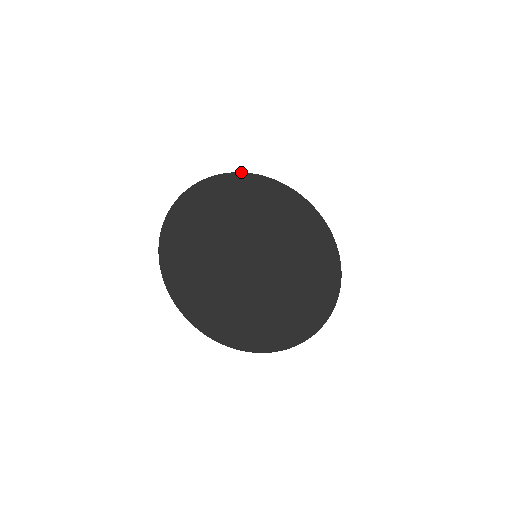
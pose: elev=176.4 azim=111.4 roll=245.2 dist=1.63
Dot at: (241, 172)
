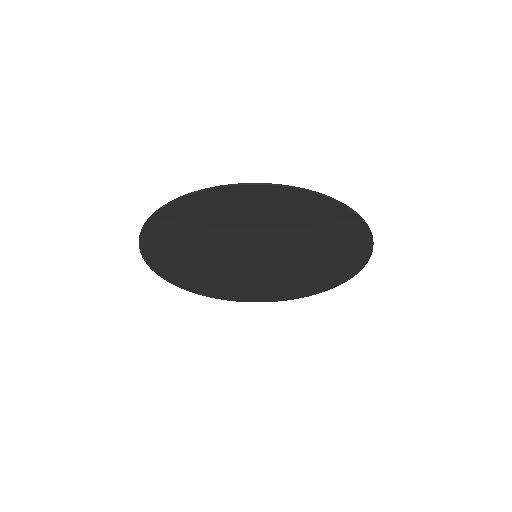
Dot at: (253, 301)
